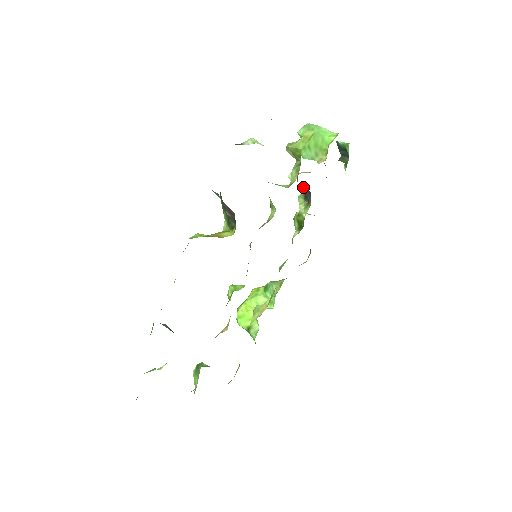
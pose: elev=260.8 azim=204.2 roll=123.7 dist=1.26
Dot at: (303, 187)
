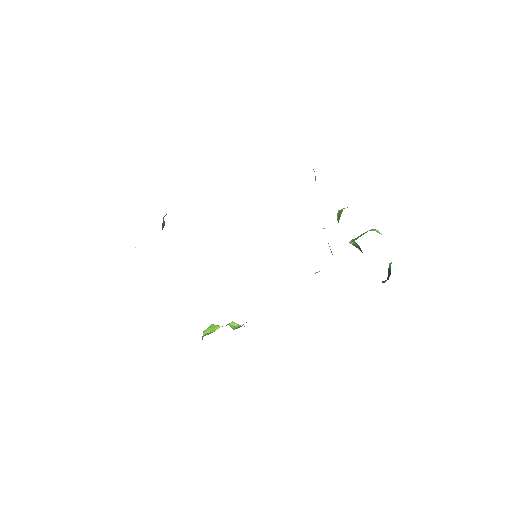
Dot at: occluded
